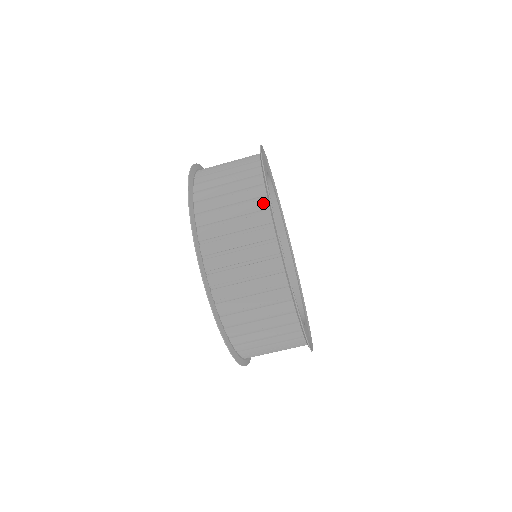
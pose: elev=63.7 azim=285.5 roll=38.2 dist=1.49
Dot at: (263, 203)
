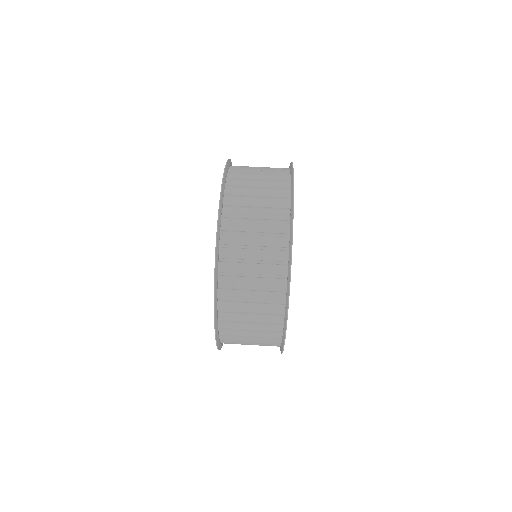
Dot at: (286, 177)
